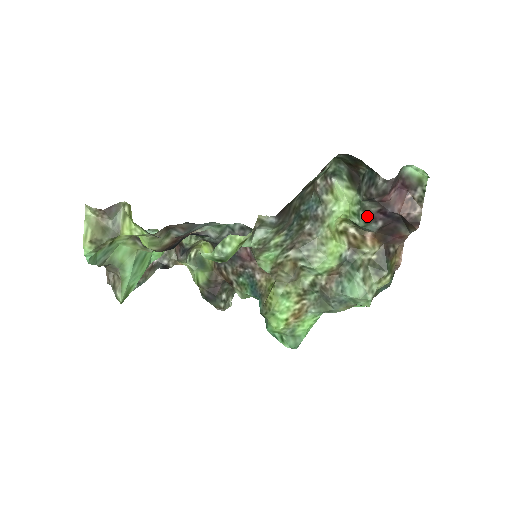
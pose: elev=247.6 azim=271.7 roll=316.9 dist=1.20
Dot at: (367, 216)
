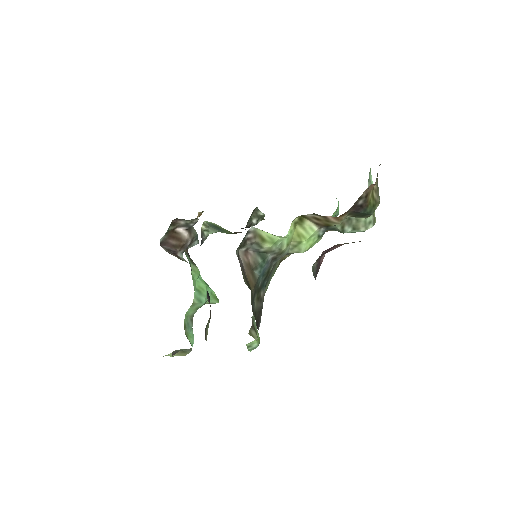
Dot at: occluded
